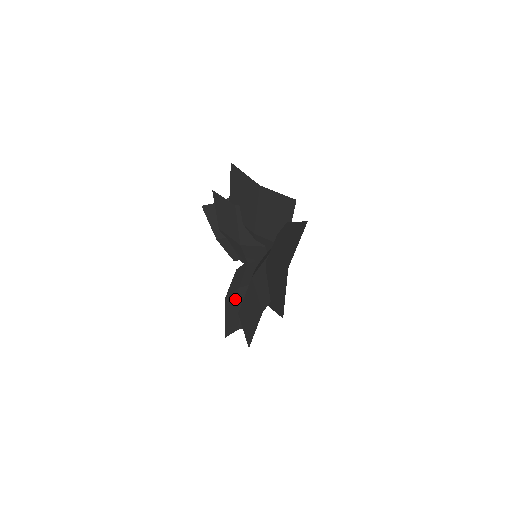
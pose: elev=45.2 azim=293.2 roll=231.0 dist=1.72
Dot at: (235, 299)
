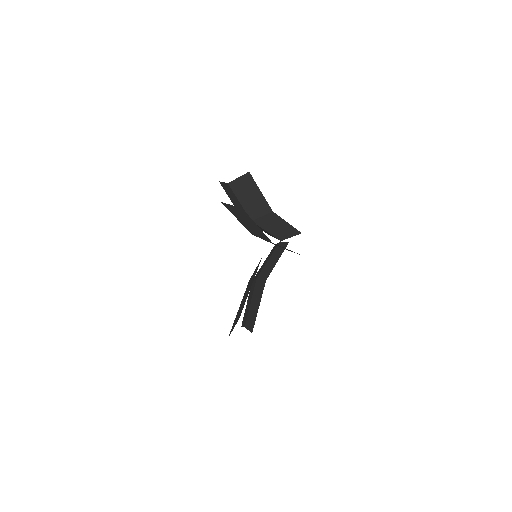
Dot at: (252, 289)
